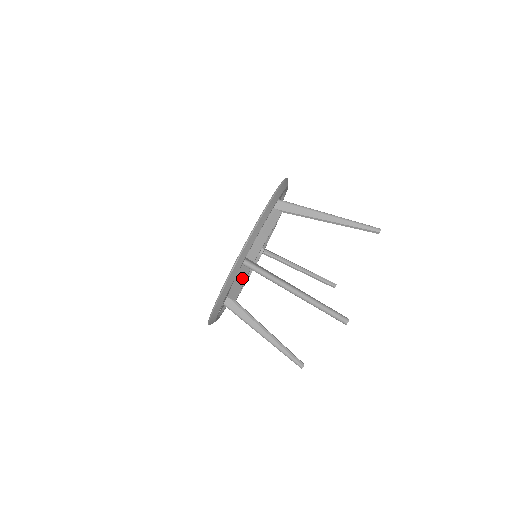
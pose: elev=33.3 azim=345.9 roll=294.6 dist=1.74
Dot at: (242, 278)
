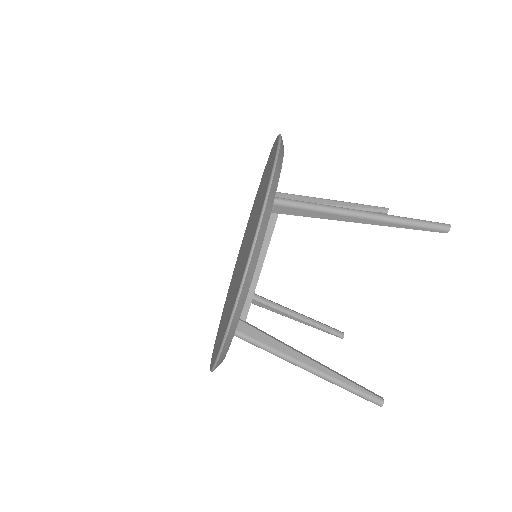
Dot at: occluded
